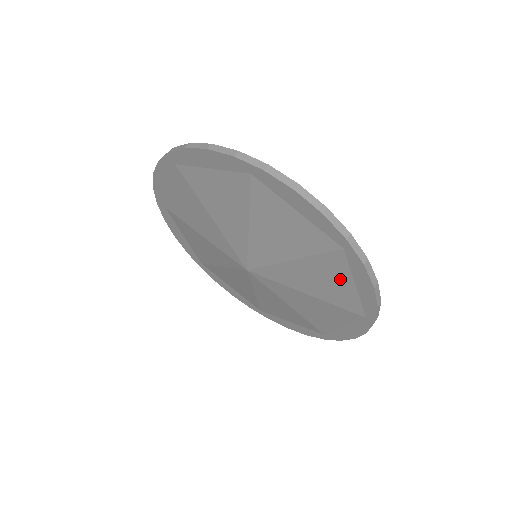
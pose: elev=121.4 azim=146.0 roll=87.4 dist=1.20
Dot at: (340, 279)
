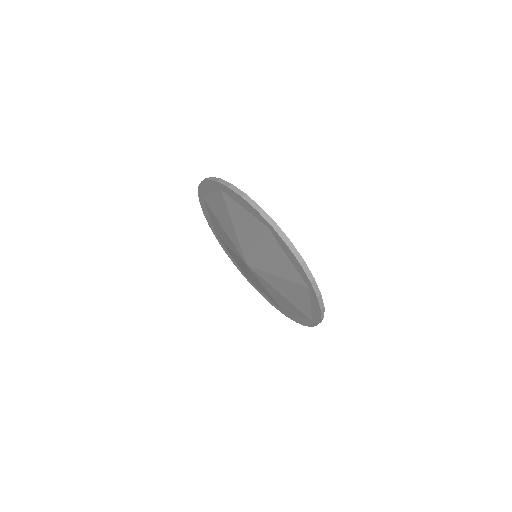
Dot at: (294, 311)
